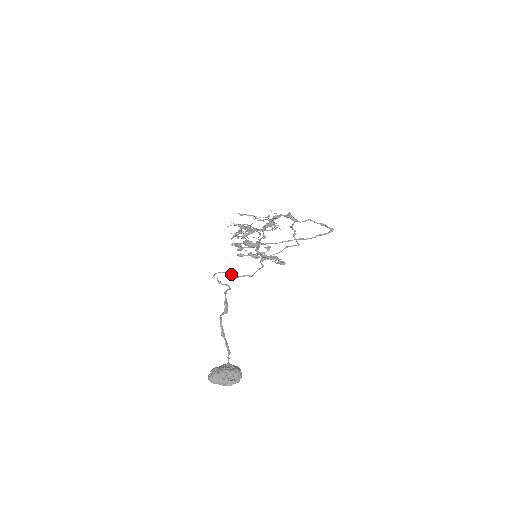
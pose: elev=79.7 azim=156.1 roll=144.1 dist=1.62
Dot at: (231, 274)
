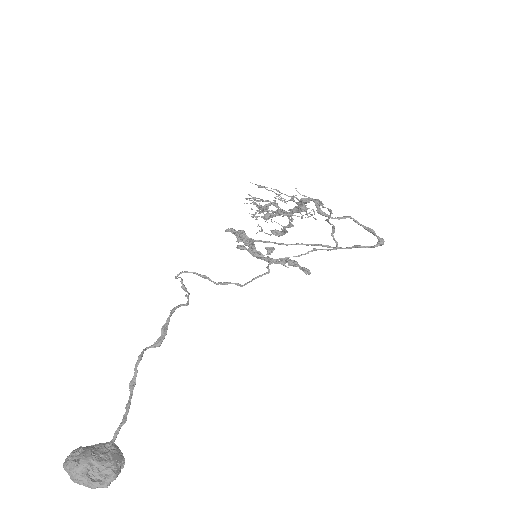
Dot at: (207, 277)
